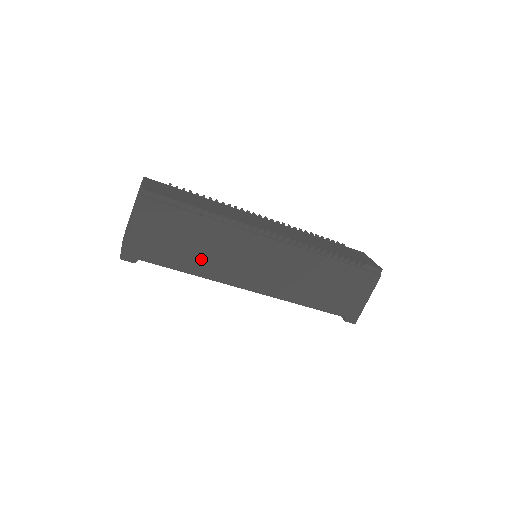
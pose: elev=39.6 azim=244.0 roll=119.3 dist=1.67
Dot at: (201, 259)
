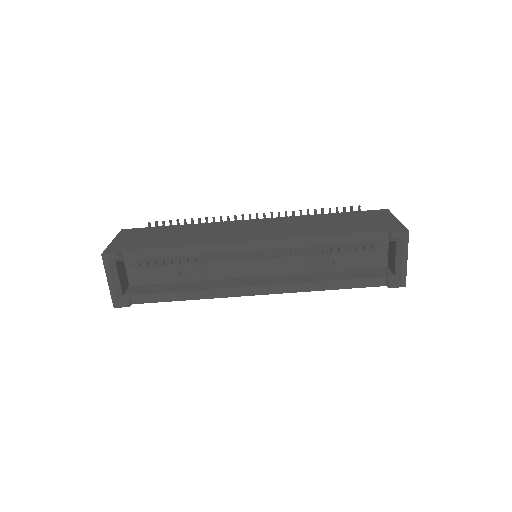
Dot at: (187, 239)
